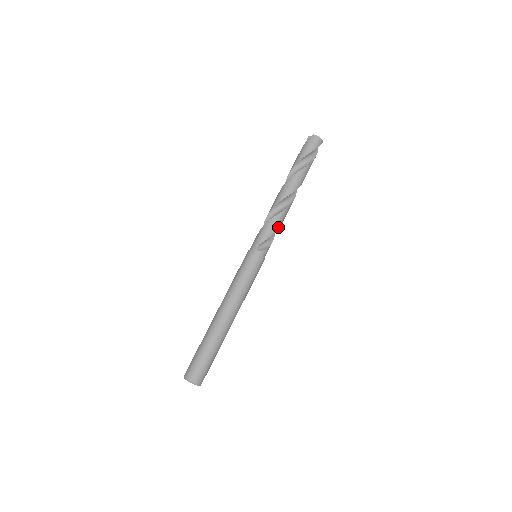
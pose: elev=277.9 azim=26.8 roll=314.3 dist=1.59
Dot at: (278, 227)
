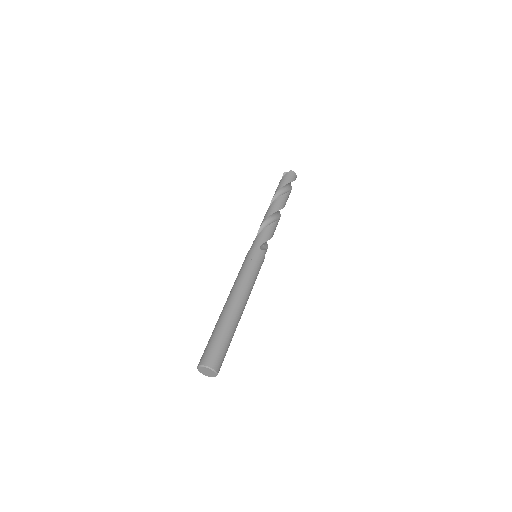
Dot at: (273, 234)
